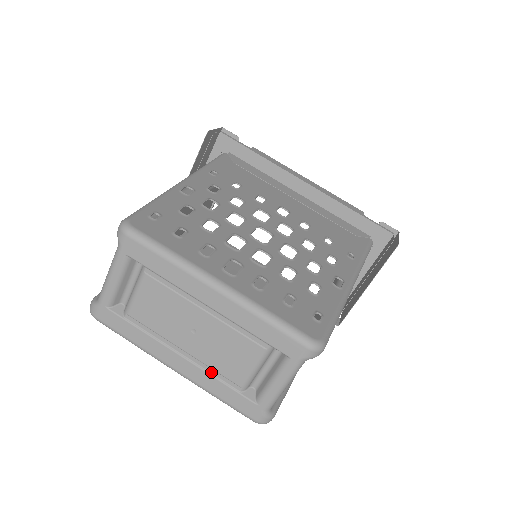
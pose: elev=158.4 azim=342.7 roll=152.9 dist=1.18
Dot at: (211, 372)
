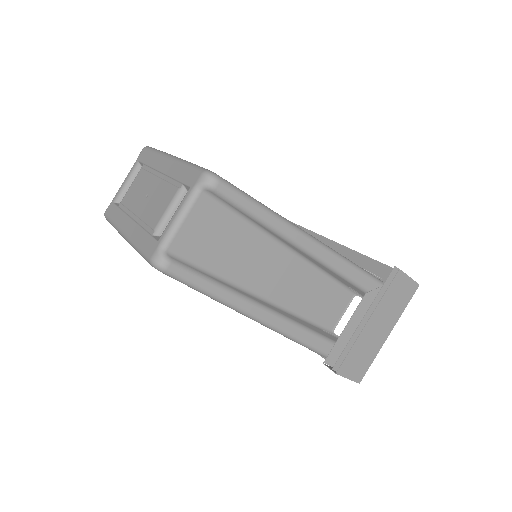
Dot at: (143, 226)
